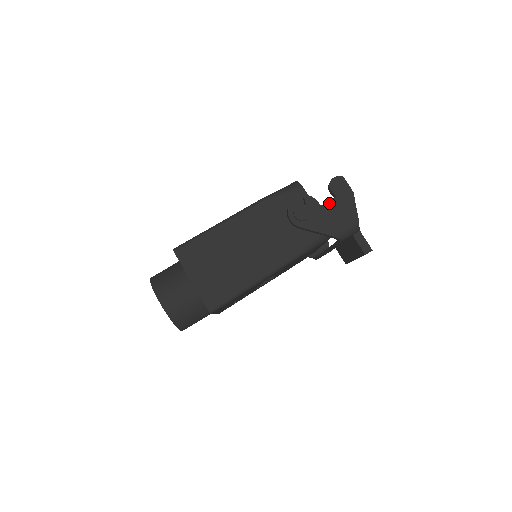
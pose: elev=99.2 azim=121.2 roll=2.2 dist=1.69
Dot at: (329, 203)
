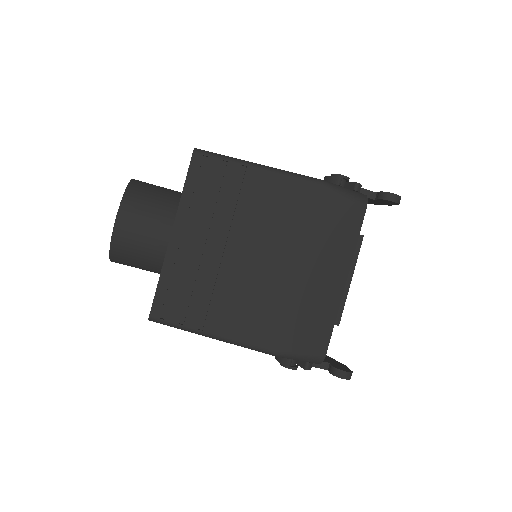
Dot at: occluded
